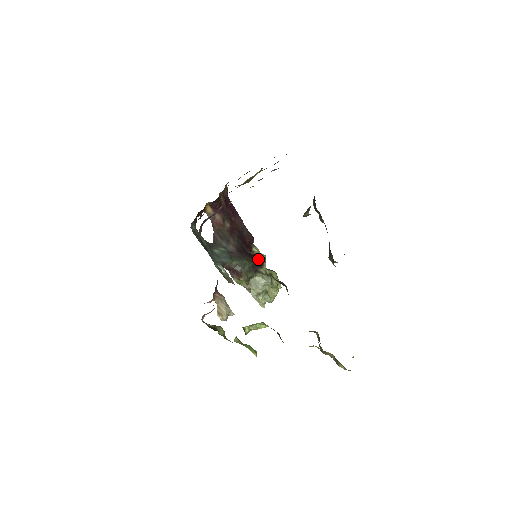
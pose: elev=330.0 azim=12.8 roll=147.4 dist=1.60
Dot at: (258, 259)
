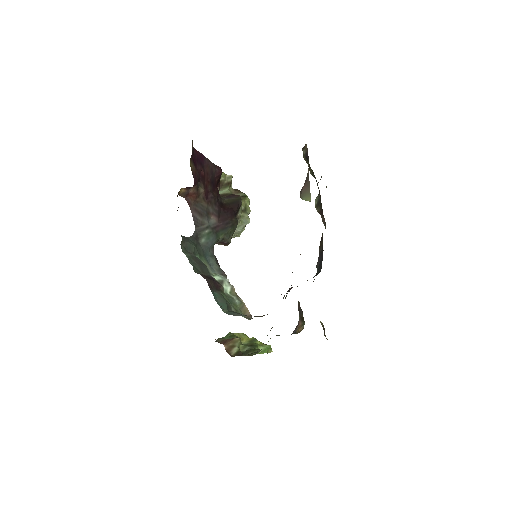
Dot at: (236, 209)
